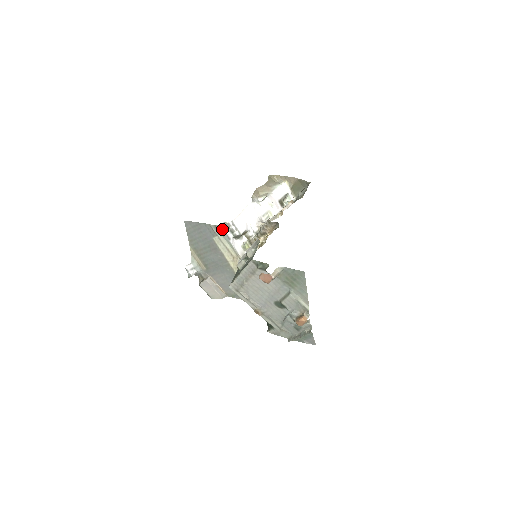
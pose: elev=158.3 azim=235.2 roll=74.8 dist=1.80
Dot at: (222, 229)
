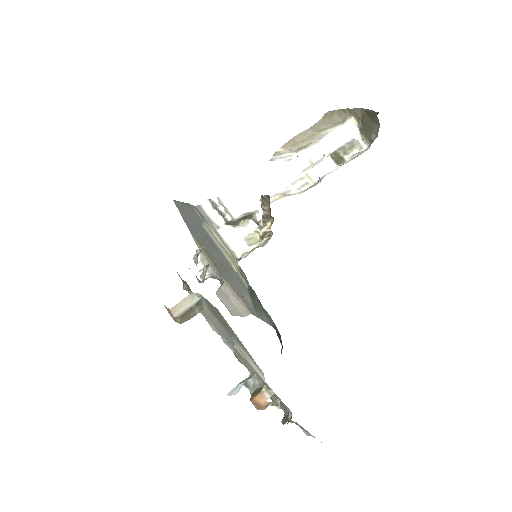
Dot at: (204, 212)
